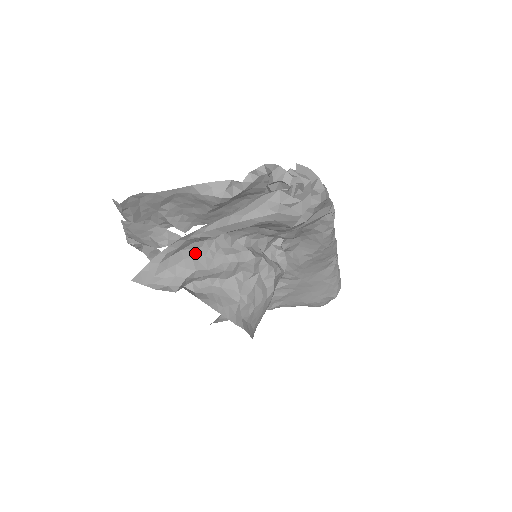
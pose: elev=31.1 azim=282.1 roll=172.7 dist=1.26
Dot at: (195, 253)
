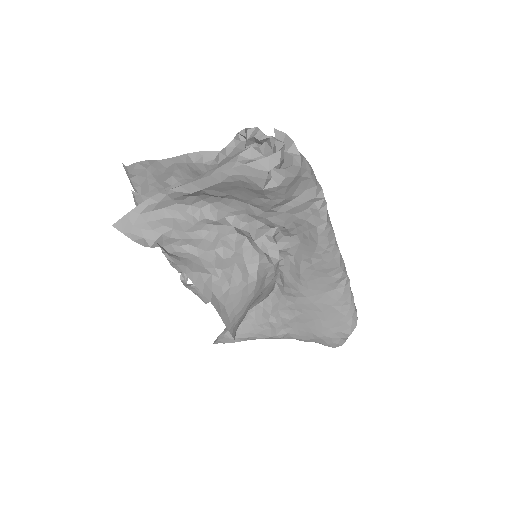
Dot at: (177, 215)
